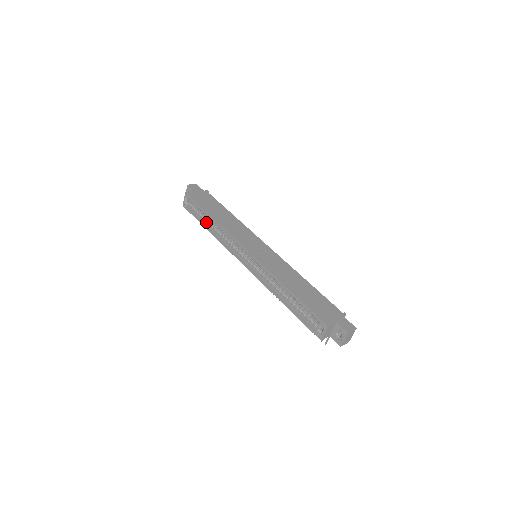
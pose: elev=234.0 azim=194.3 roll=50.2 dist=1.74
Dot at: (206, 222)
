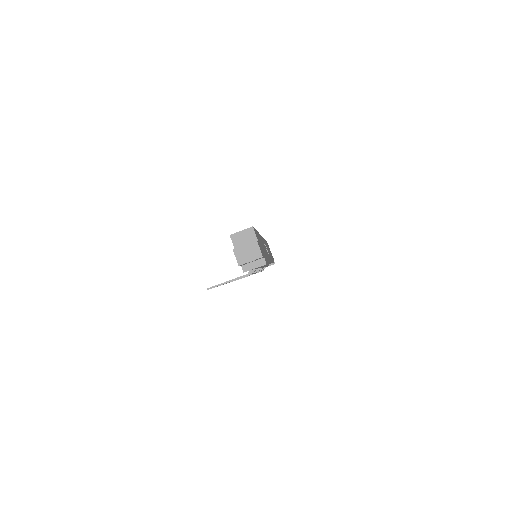
Dot at: occluded
